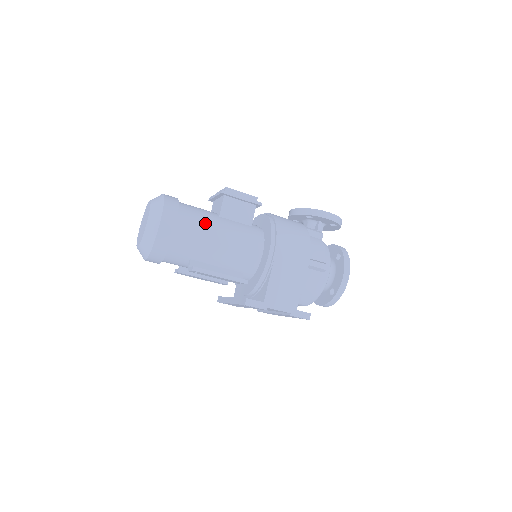
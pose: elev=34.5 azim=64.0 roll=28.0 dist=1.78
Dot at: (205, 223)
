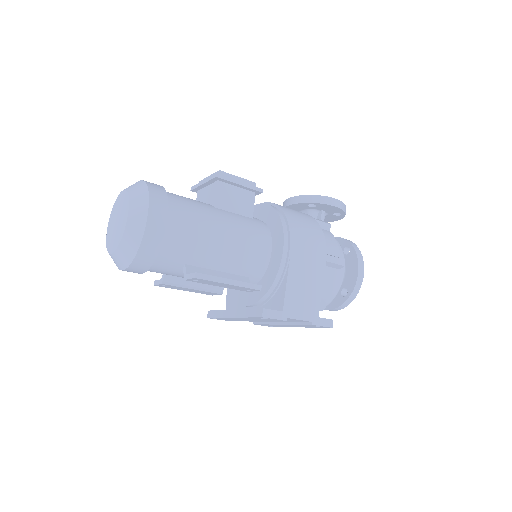
Dot at: (202, 215)
